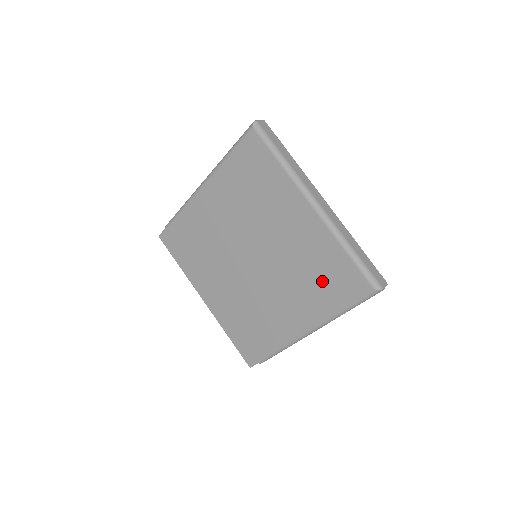
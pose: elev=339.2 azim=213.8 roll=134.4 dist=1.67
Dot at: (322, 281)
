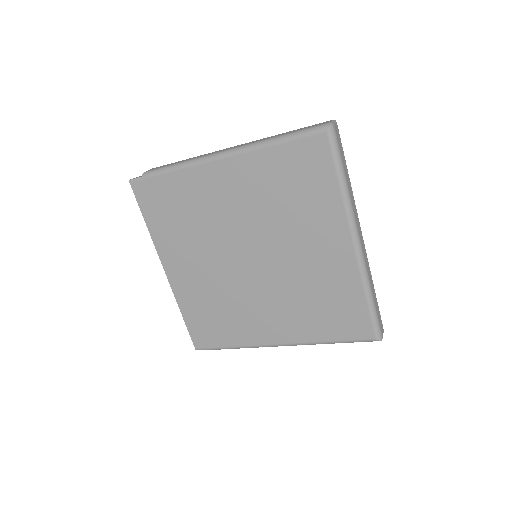
Dot at: (324, 311)
